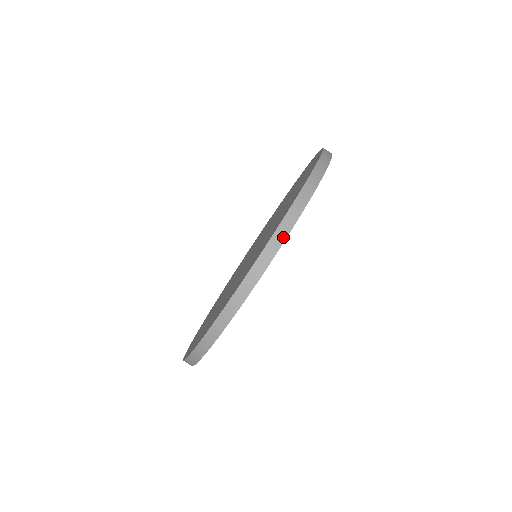
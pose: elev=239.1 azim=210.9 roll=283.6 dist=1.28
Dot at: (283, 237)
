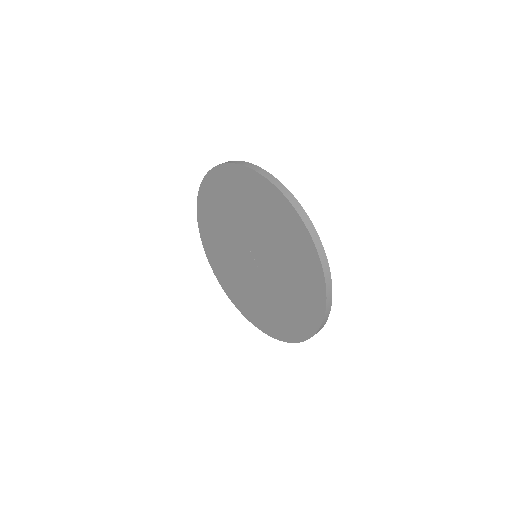
Dot at: (324, 324)
